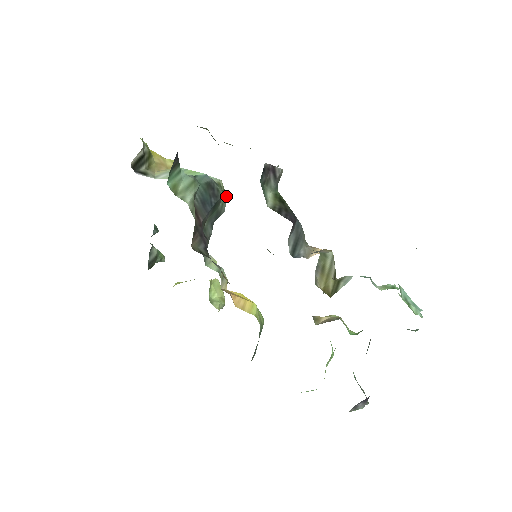
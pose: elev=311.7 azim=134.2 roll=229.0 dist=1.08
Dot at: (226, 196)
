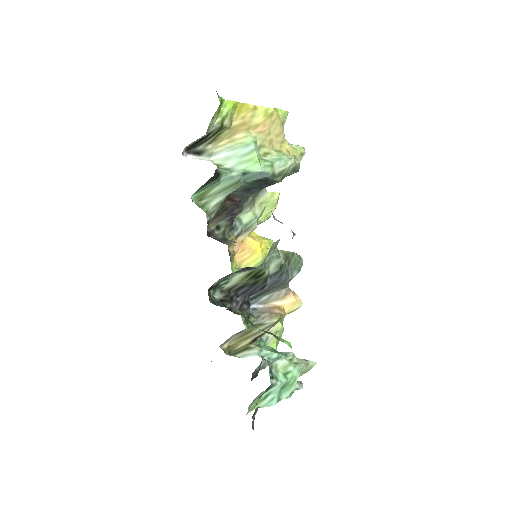
Dot at: (298, 170)
